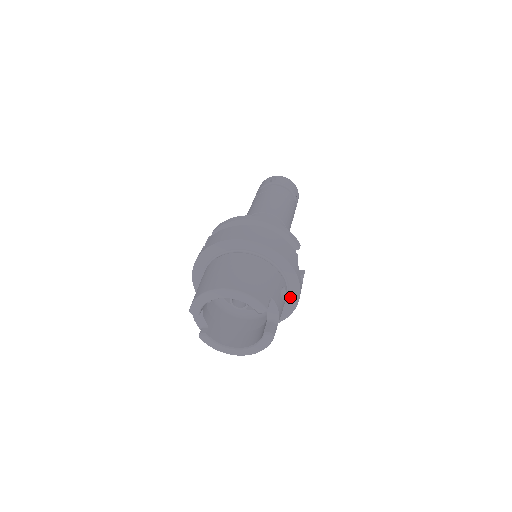
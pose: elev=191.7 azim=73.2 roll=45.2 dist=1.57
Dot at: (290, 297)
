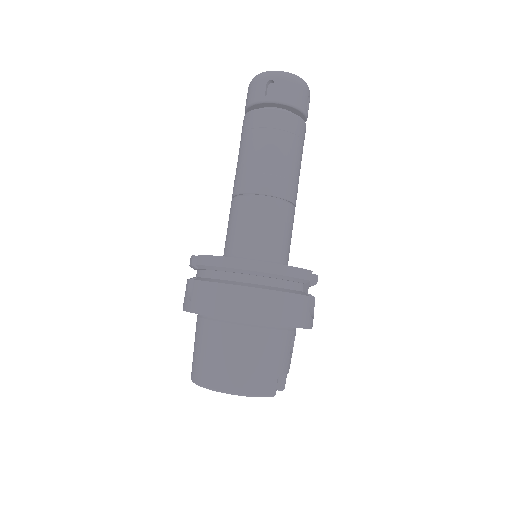
Dot at: occluded
